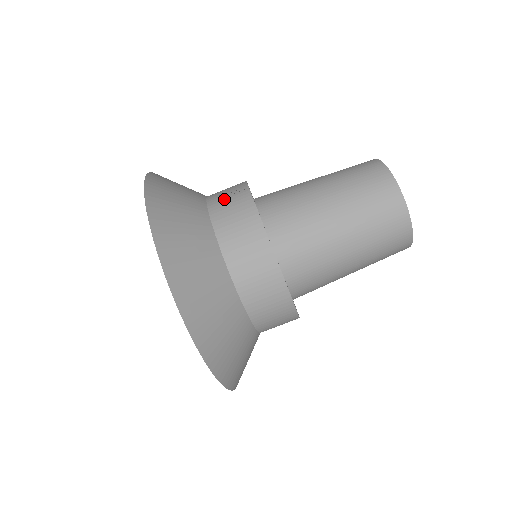
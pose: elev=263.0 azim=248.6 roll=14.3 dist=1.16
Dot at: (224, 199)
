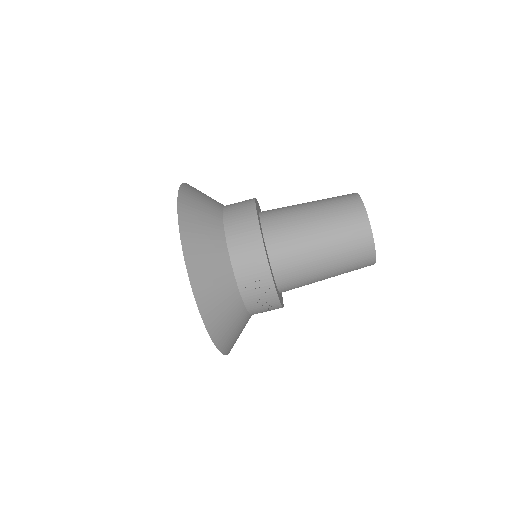
Dot at: occluded
